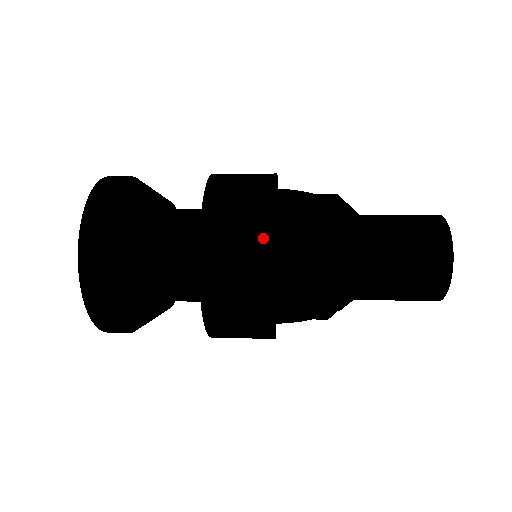
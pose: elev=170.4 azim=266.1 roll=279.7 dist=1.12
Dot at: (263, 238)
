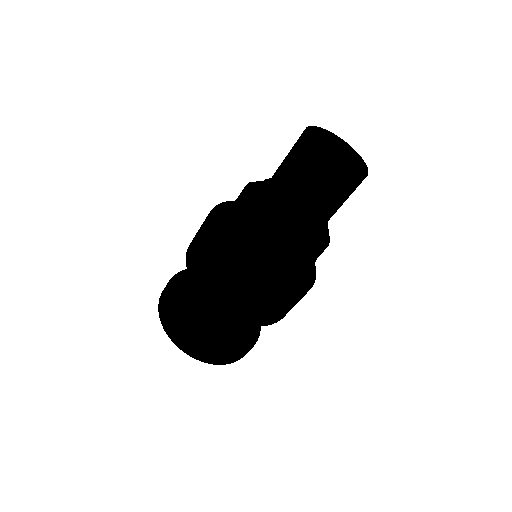
Dot at: occluded
